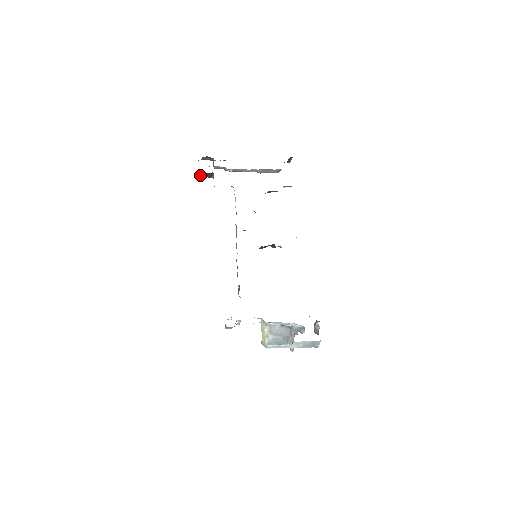
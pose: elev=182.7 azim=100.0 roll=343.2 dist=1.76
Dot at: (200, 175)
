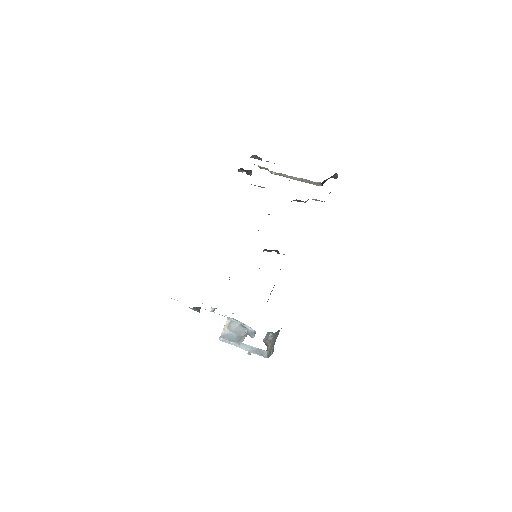
Dot at: (240, 170)
